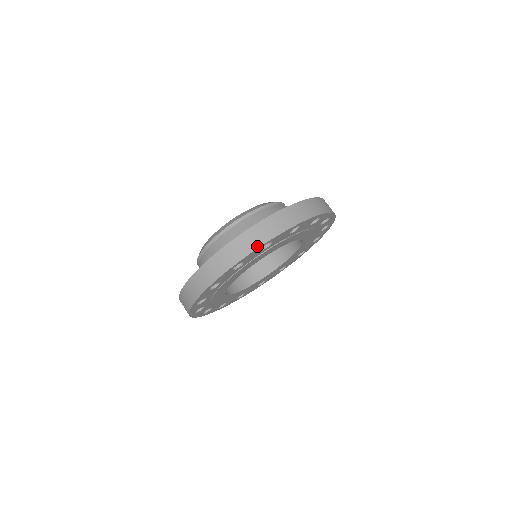
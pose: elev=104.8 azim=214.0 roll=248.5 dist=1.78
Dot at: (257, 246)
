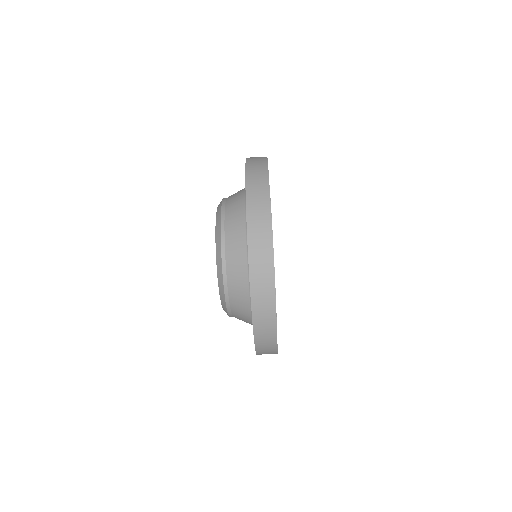
Dot at: (269, 220)
